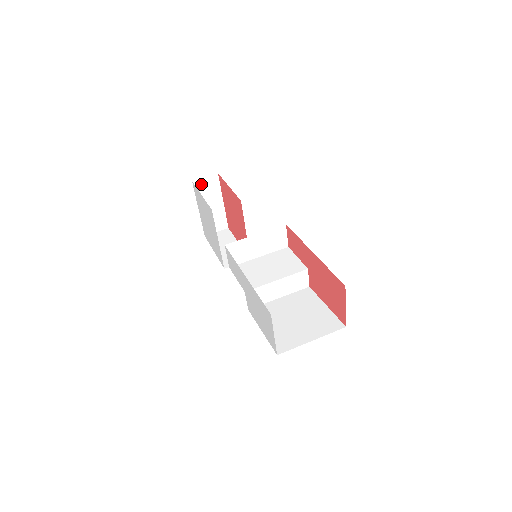
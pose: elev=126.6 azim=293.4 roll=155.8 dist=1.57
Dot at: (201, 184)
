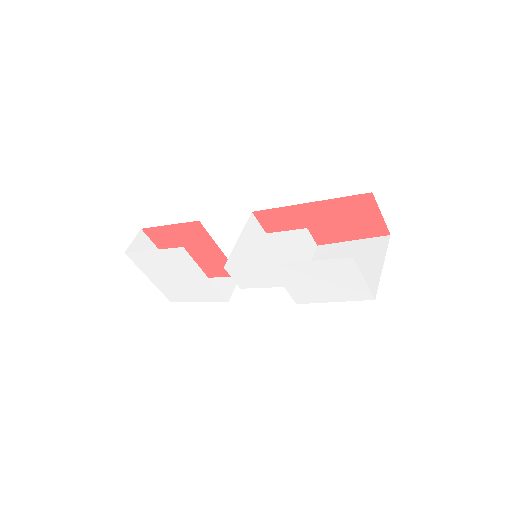
Dot at: (134, 250)
